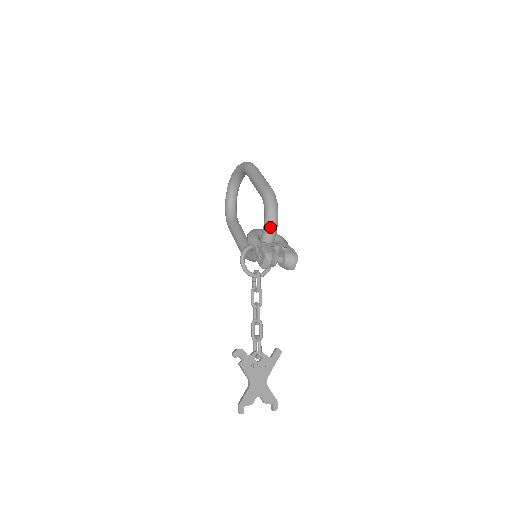
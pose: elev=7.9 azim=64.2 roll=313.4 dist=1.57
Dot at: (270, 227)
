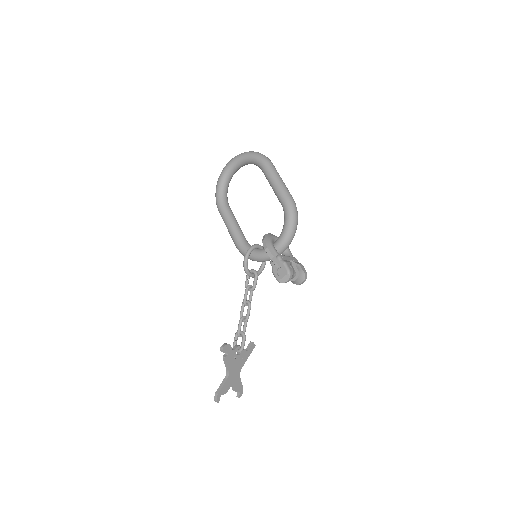
Dot at: (288, 240)
